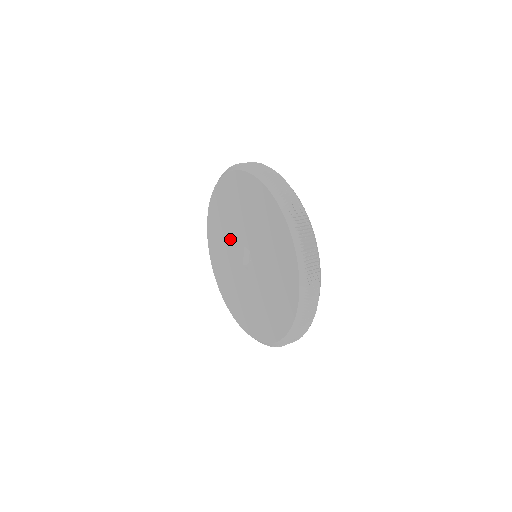
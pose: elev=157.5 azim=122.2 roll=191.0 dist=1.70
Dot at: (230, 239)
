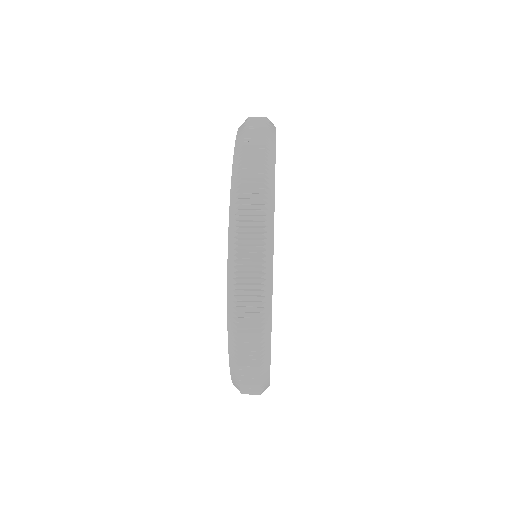
Dot at: occluded
